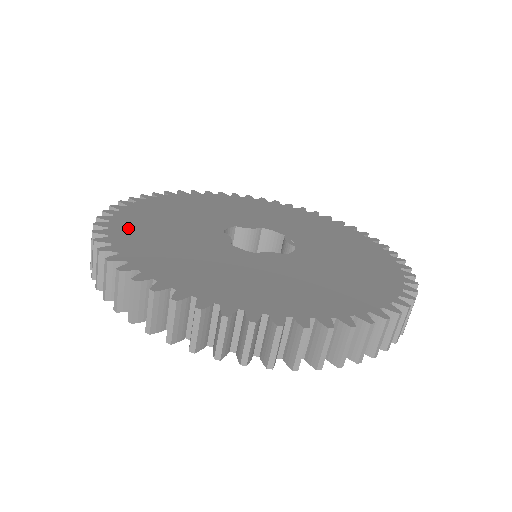
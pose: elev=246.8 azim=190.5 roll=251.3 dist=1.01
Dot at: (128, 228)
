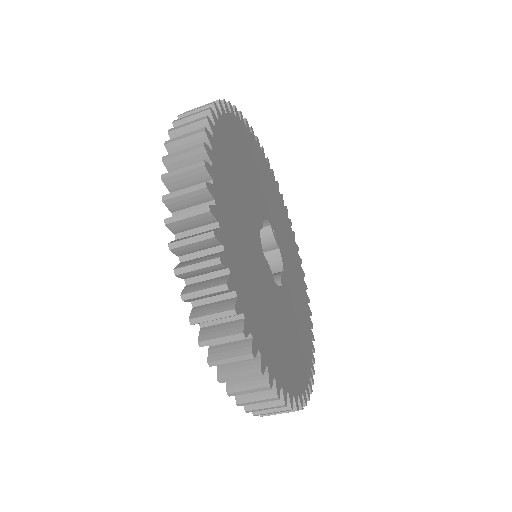
Dot at: (254, 318)
